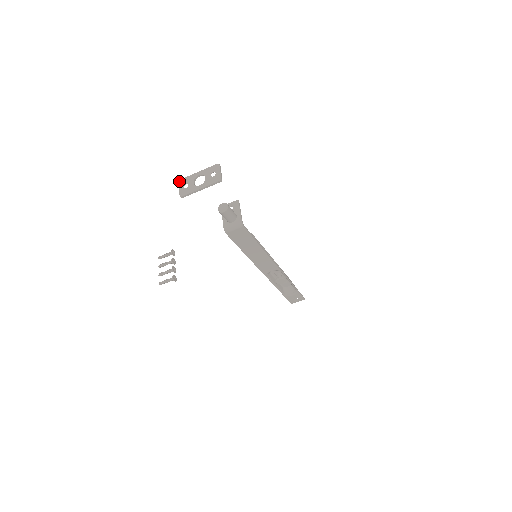
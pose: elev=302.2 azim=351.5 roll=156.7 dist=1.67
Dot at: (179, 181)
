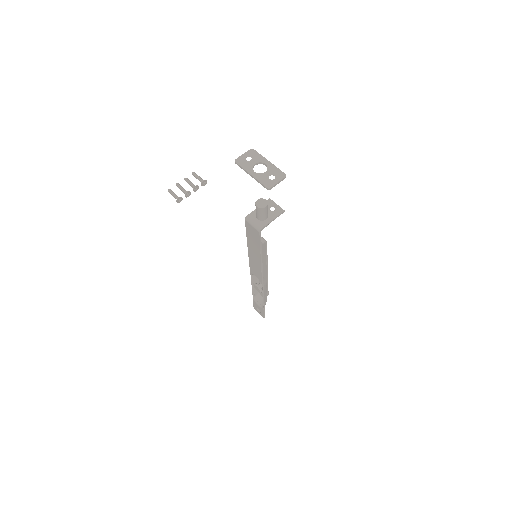
Dot at: (251, 149)
